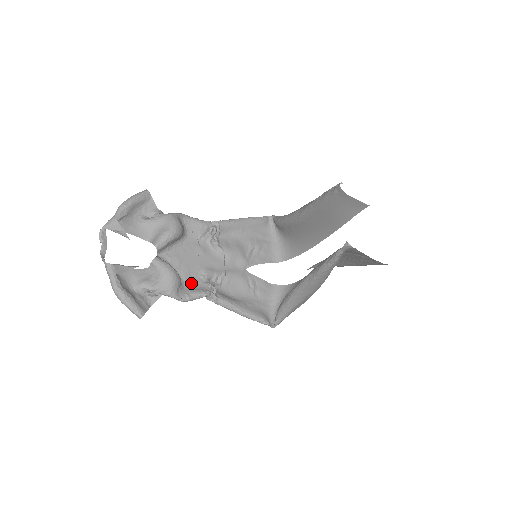
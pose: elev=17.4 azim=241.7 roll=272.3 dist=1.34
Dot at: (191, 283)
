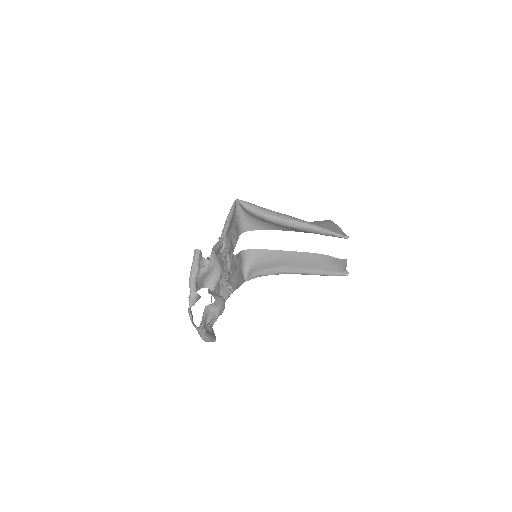
Dot at: (220, 292)
